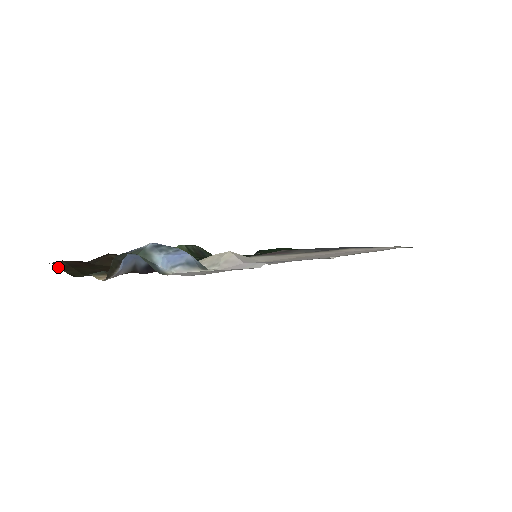
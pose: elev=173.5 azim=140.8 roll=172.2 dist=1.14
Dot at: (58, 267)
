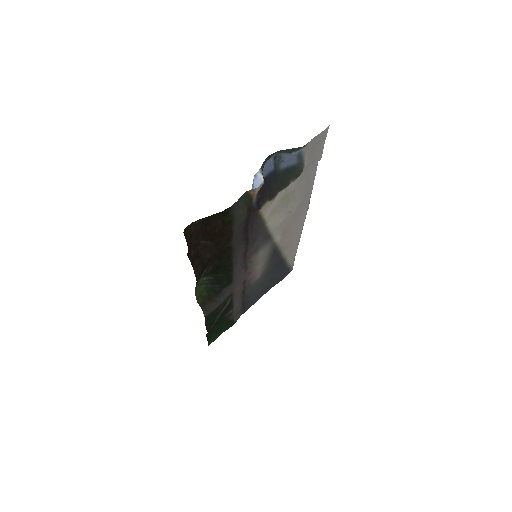
Dot at: (203, 218)
